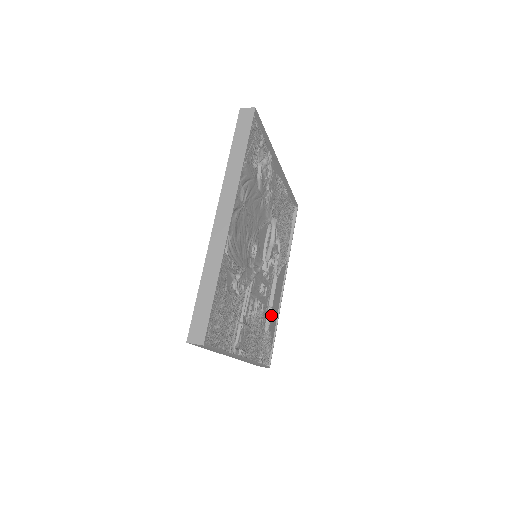
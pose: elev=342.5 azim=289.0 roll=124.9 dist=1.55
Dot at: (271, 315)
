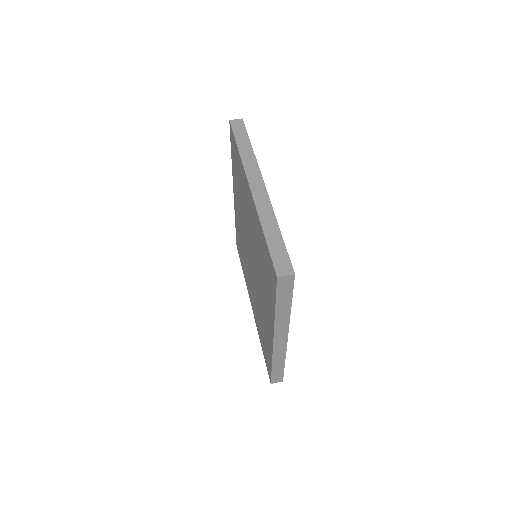
Dot at: occluded
